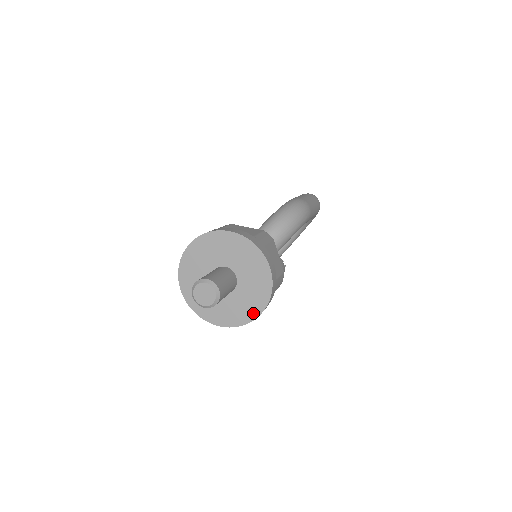
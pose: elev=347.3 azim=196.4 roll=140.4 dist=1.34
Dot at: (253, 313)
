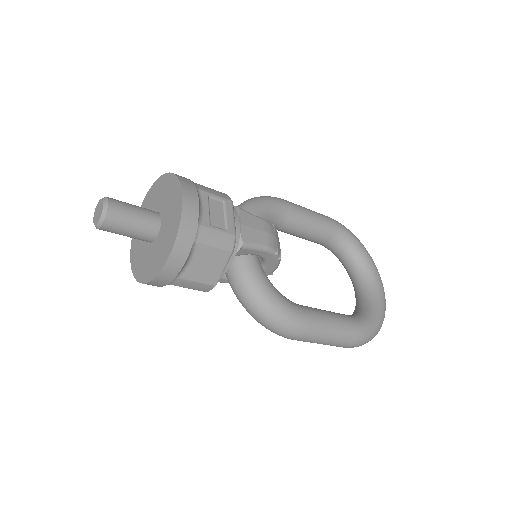
Dot at: (178, 207)
